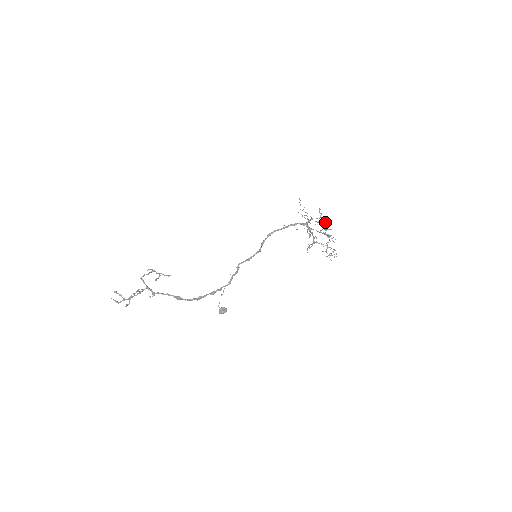
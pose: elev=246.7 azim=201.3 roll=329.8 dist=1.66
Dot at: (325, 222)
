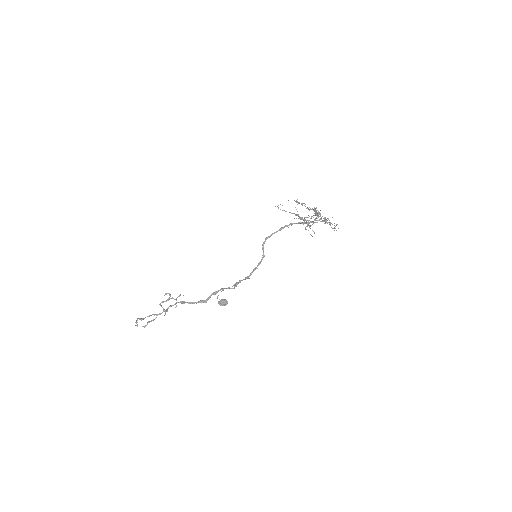
Dot at: occluded
